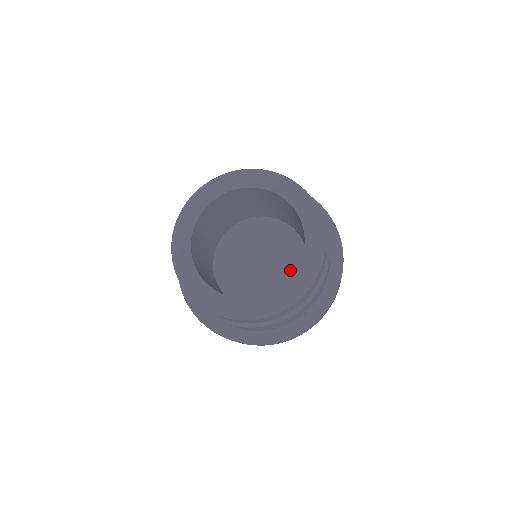
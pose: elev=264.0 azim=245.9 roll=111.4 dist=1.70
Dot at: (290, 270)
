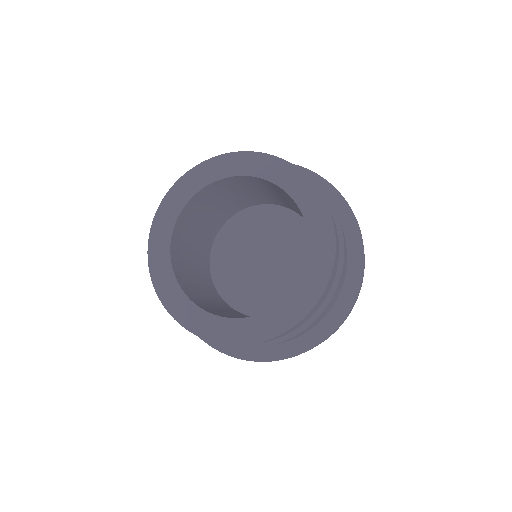
Dot at: (280, 294)
